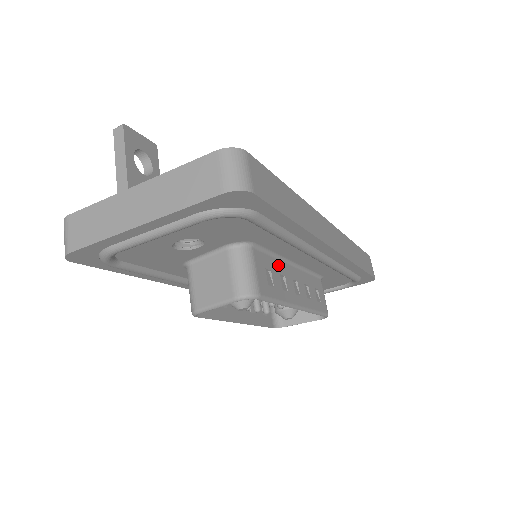
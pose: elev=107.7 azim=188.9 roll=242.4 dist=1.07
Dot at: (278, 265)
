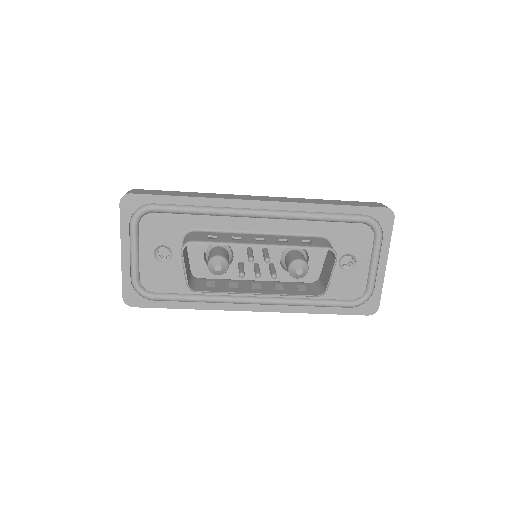
Dot at: (232, 235)
